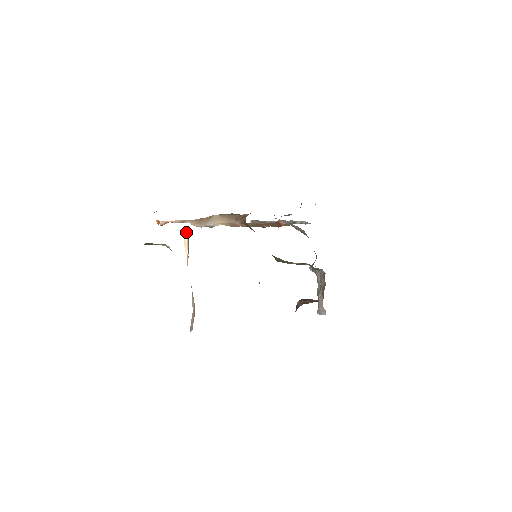
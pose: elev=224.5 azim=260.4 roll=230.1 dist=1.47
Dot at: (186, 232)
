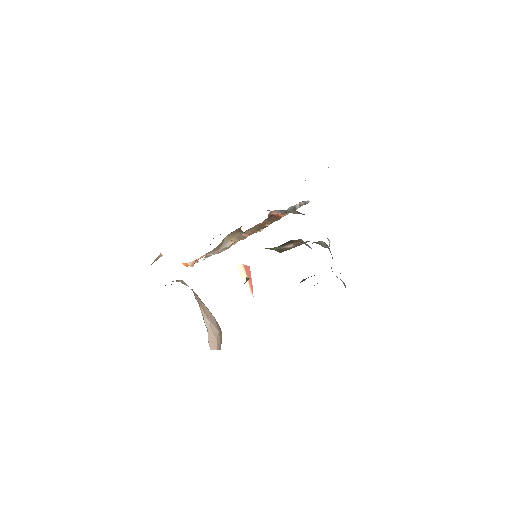
Dot at: (240, 265)
